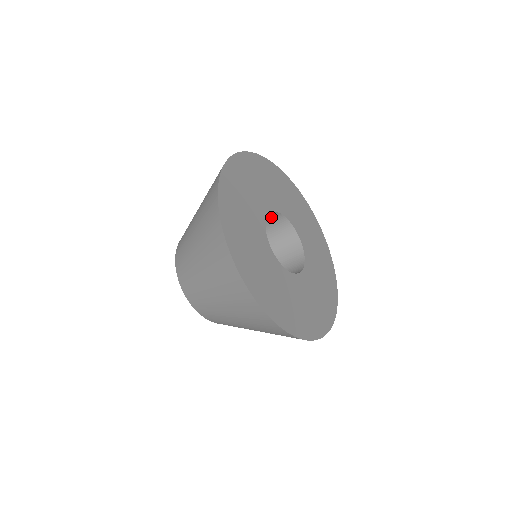
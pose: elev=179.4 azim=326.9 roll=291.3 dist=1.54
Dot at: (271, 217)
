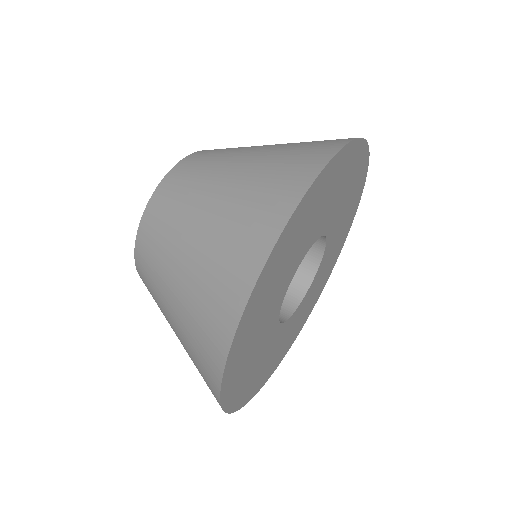
Dot at: occluded
